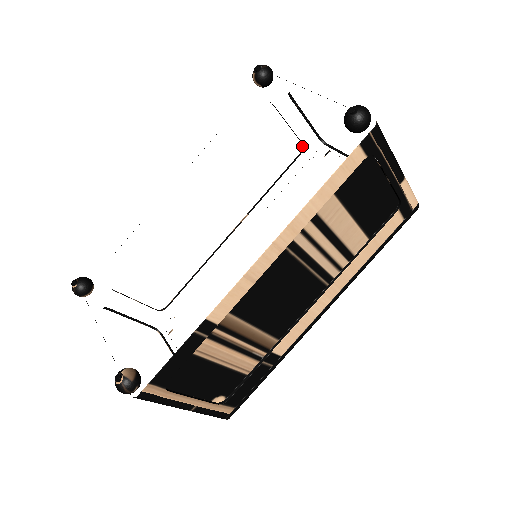
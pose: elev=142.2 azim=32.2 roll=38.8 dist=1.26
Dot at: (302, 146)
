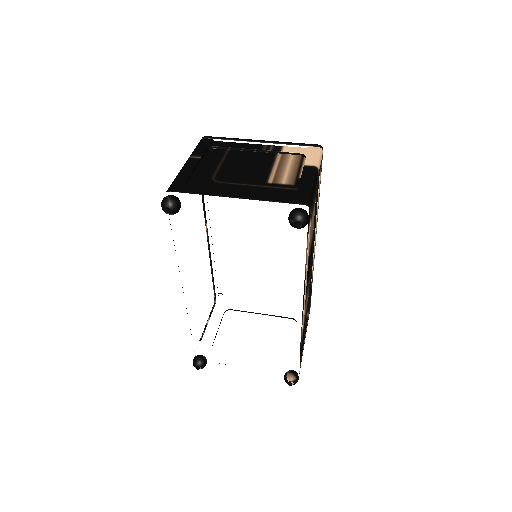
Dot at: occluded
